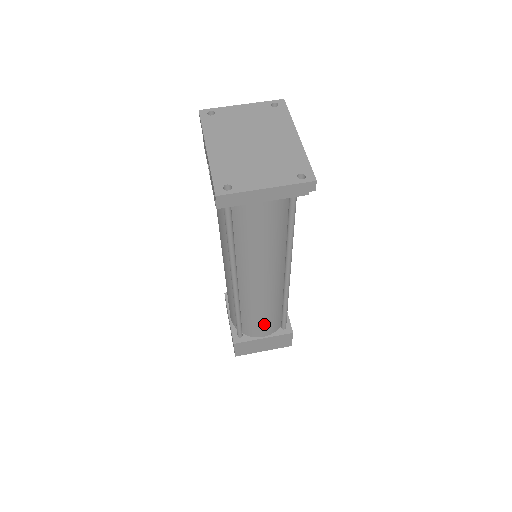
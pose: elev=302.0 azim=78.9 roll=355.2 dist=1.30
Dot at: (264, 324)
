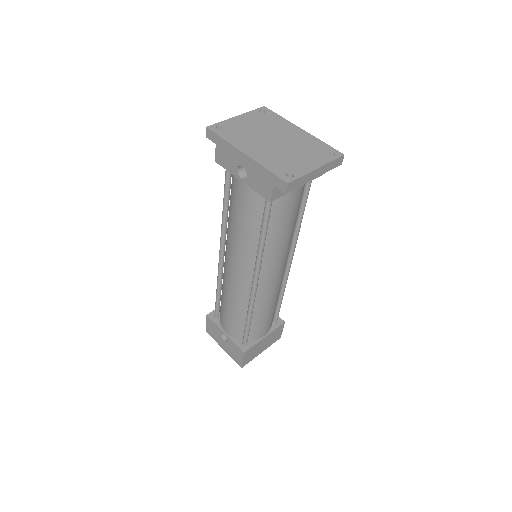
Dot at: (268, 321)
